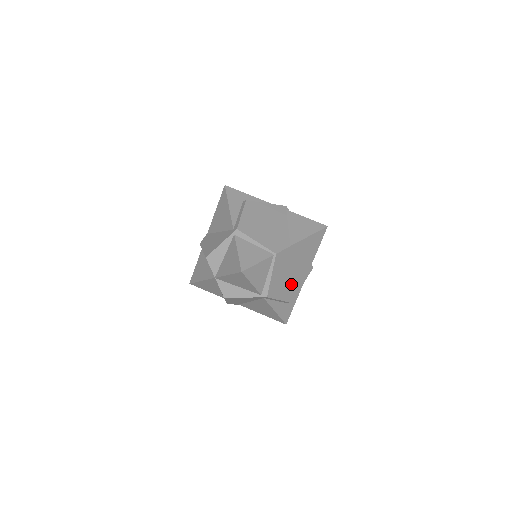
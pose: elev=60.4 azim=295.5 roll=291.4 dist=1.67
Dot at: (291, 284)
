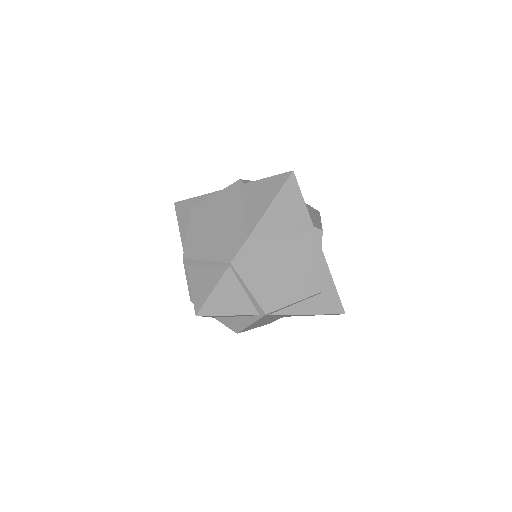
Dot at: (298, 273)
